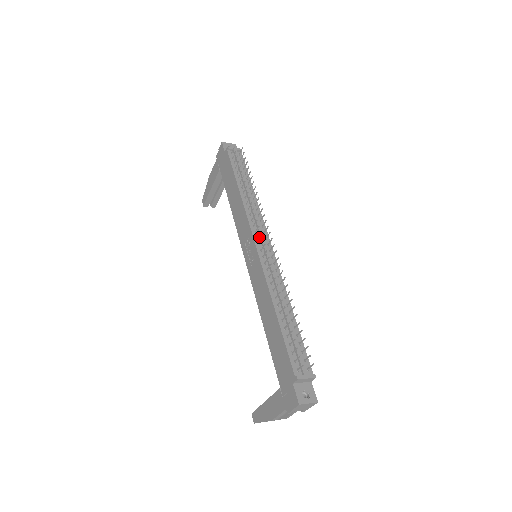
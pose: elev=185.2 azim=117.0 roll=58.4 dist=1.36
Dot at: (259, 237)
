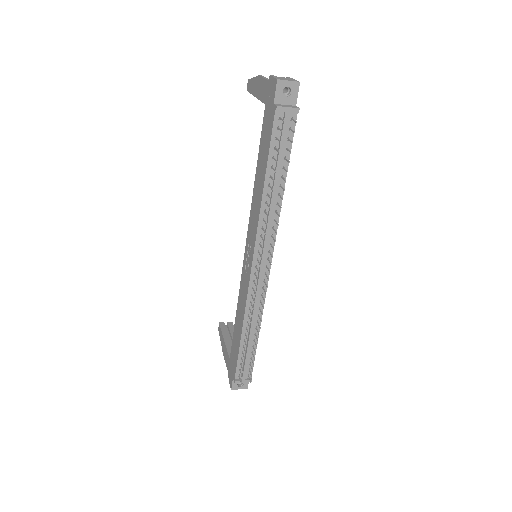
Dot at: (260, 257)
